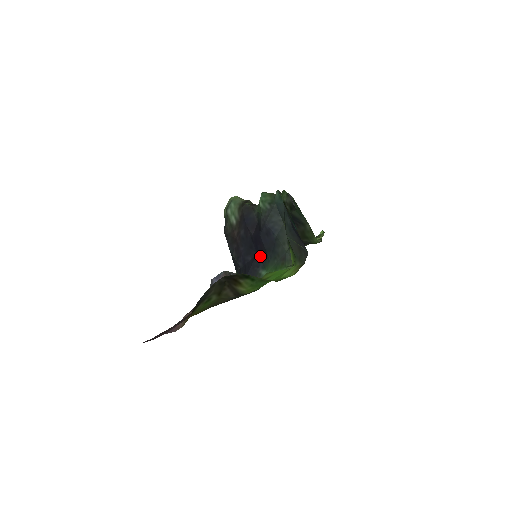
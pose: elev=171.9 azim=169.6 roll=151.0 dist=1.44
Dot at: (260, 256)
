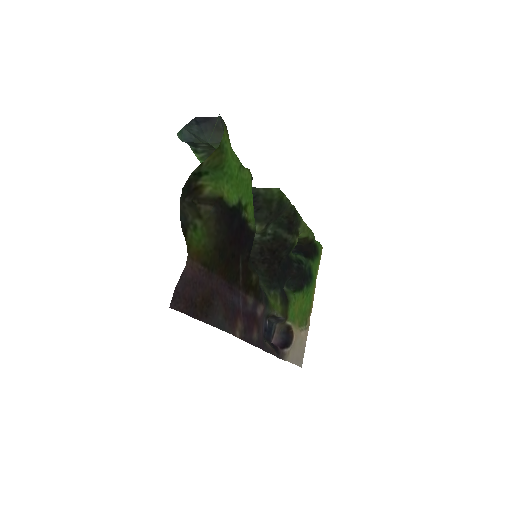
Dot at: occluded
